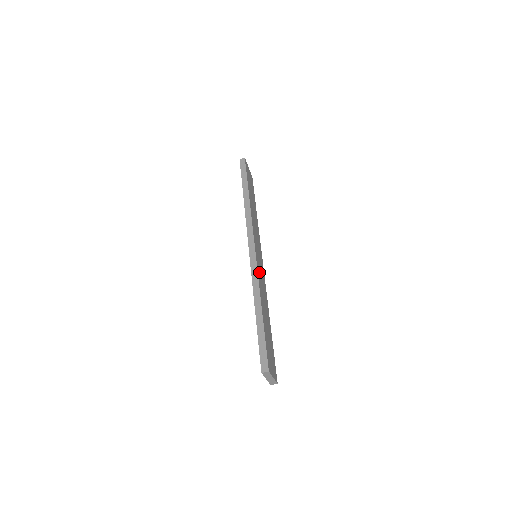
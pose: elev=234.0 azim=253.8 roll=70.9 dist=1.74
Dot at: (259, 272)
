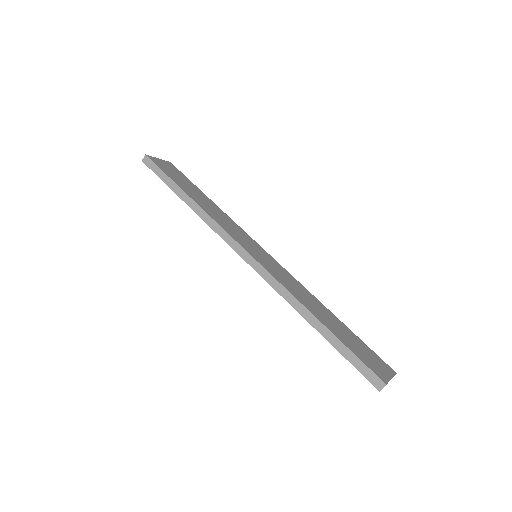
Dot at: (277, 275)
